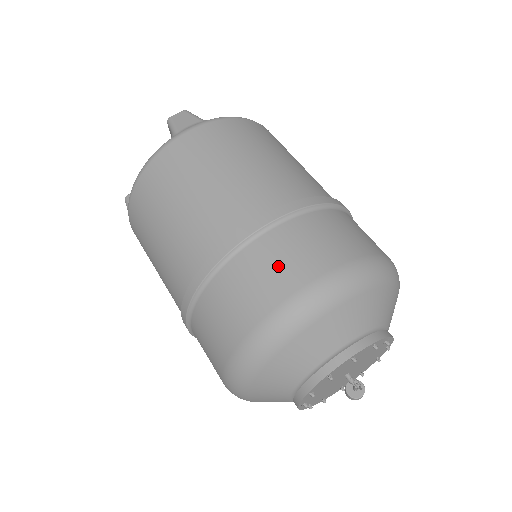
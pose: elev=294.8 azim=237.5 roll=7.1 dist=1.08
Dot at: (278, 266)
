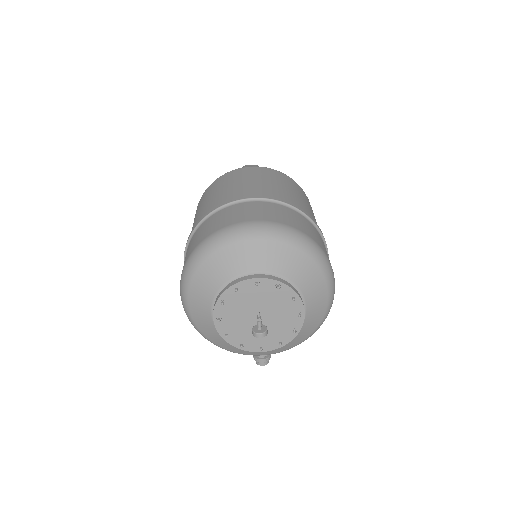
Dot at: (239, 213)
